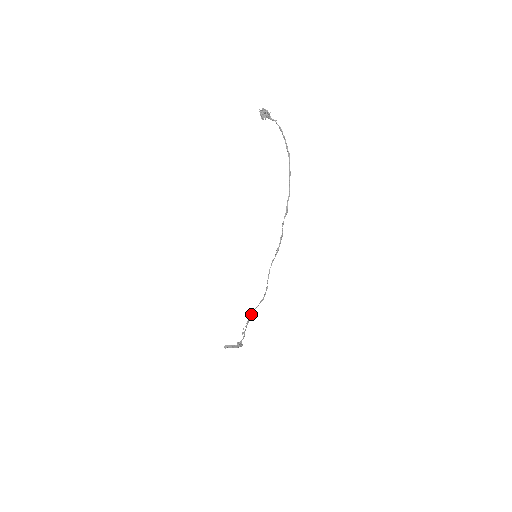
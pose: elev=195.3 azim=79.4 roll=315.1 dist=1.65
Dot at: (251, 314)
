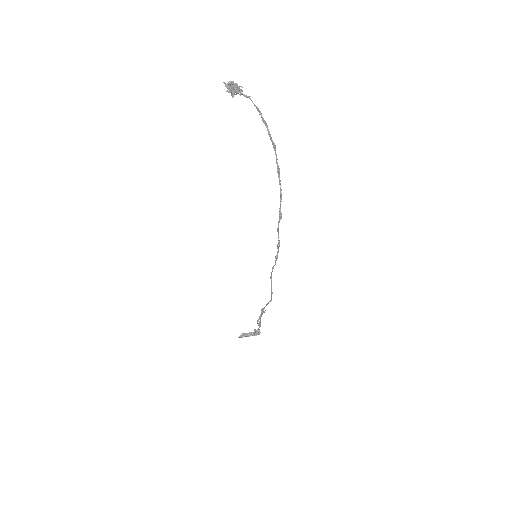
Dot at: (262, 309)
